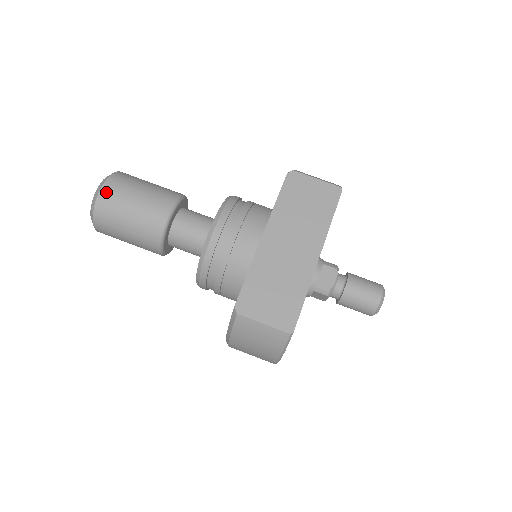
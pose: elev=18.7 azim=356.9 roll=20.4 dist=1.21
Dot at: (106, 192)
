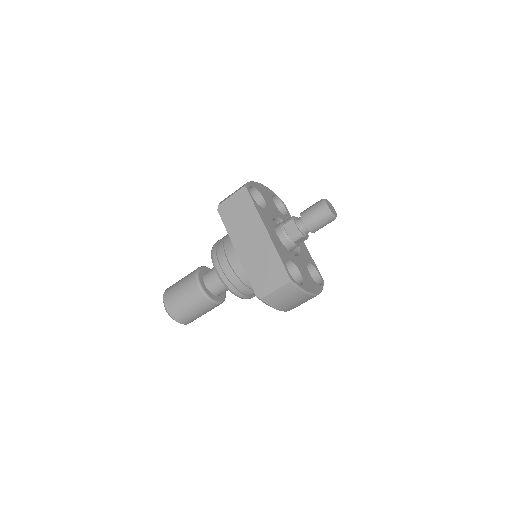
Dot at: (168, 306)
